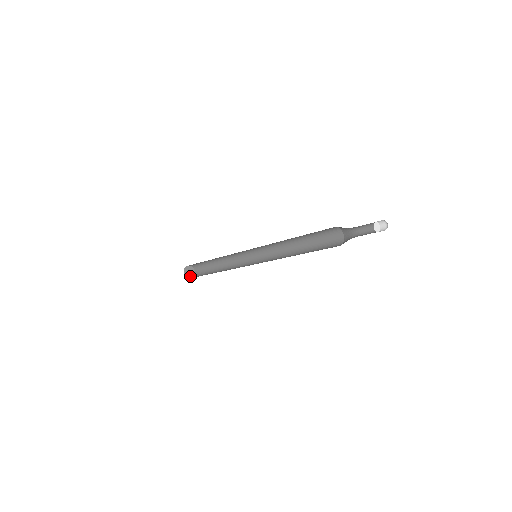
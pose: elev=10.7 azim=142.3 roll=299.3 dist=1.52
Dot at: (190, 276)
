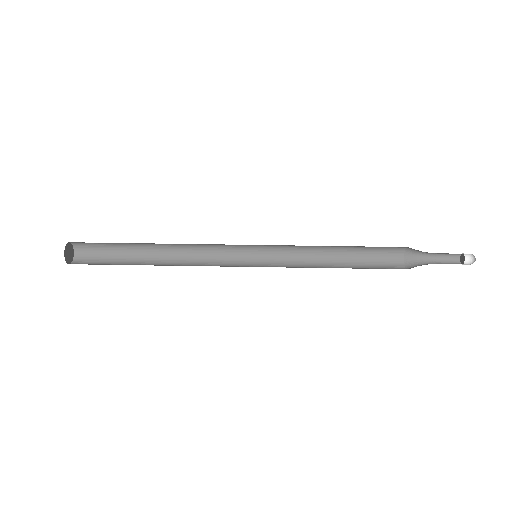
Dot at: (69, 260)
